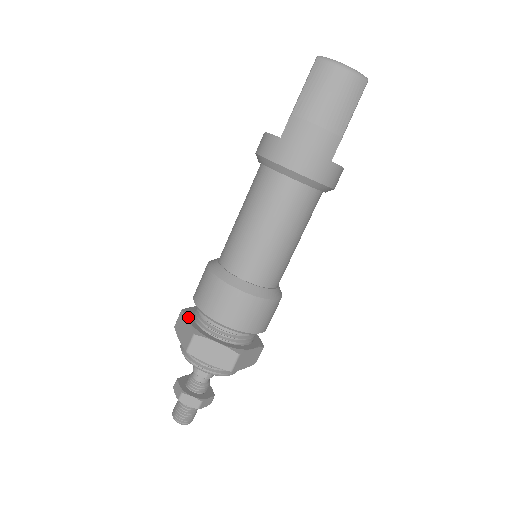
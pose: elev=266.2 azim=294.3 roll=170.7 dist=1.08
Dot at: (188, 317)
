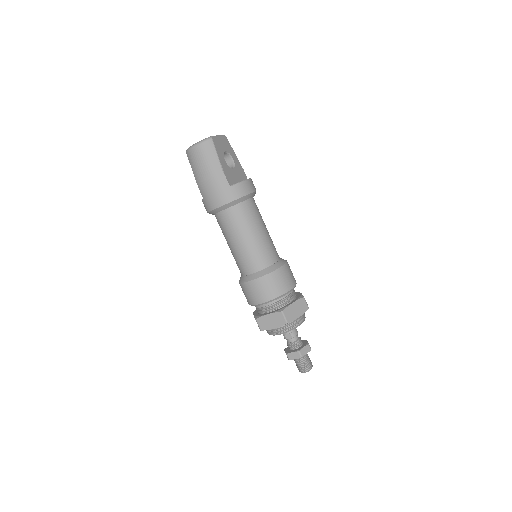
Dot at: (254, 313)
